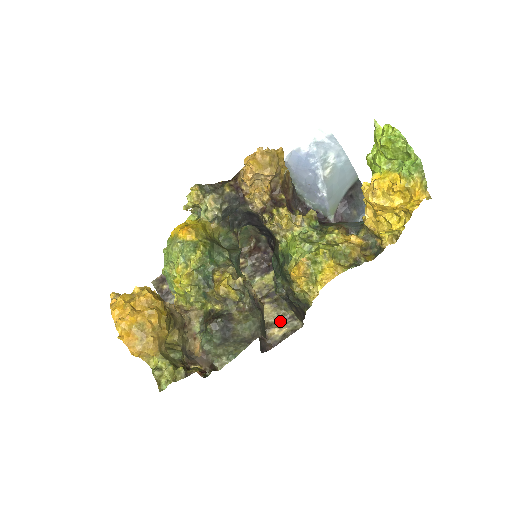
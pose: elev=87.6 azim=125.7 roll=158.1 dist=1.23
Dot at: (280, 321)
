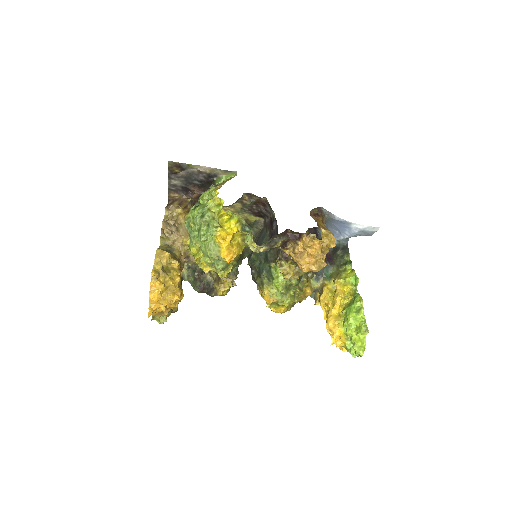
Dot at: occluded
